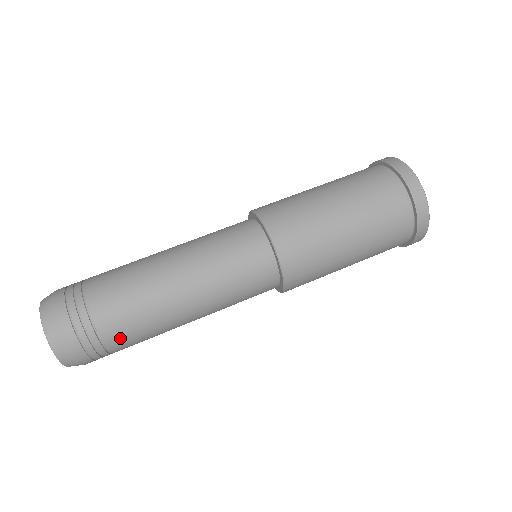
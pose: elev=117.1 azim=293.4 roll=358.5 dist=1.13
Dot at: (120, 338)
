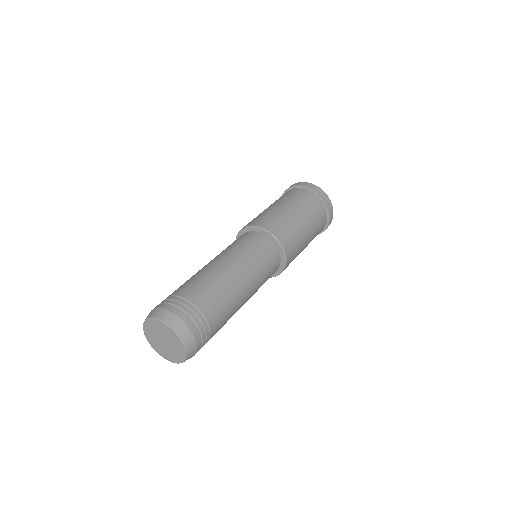
Dot at: (195, 293)
